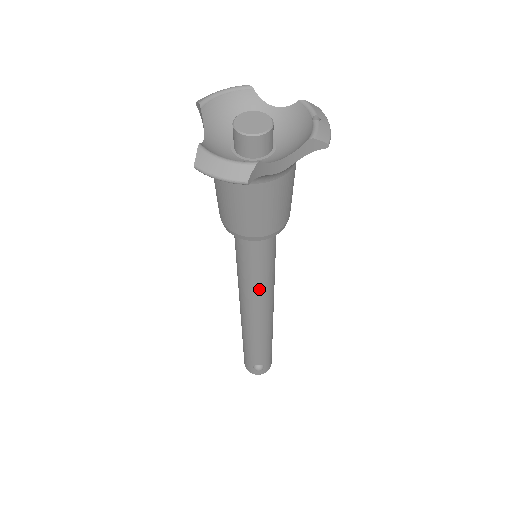
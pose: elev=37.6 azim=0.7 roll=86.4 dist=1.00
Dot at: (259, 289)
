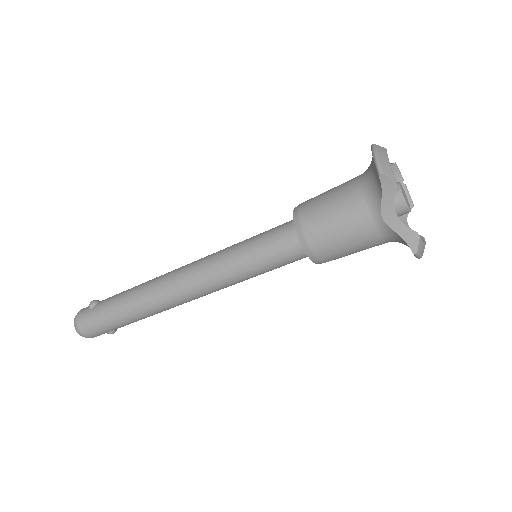
Dot at: occluded
